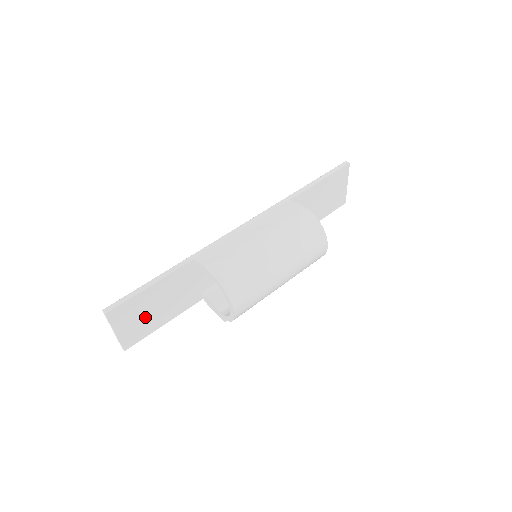
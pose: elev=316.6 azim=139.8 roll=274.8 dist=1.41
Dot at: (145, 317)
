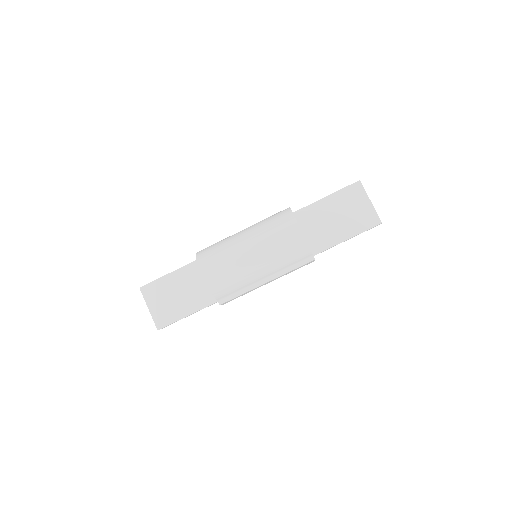
Dot at: (171, 302)
